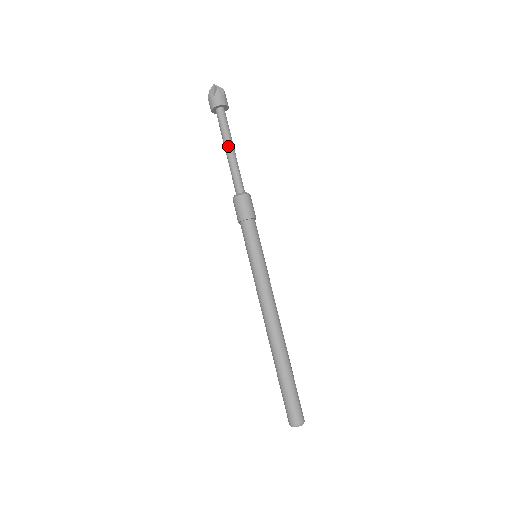
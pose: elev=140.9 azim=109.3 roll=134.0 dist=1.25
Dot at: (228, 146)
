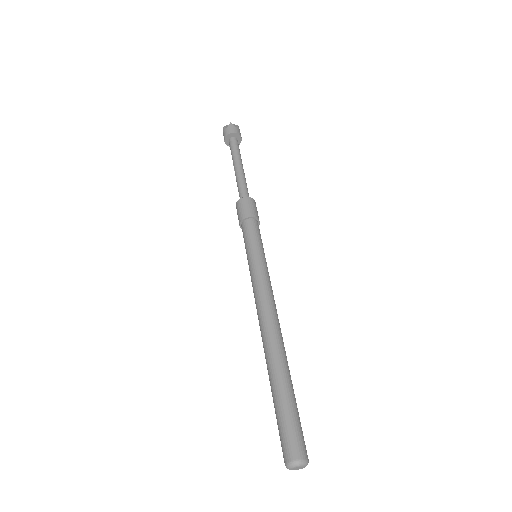
Dot at: (236, 163)
